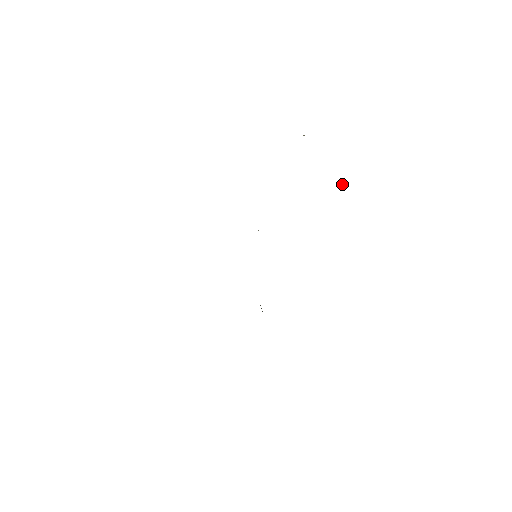
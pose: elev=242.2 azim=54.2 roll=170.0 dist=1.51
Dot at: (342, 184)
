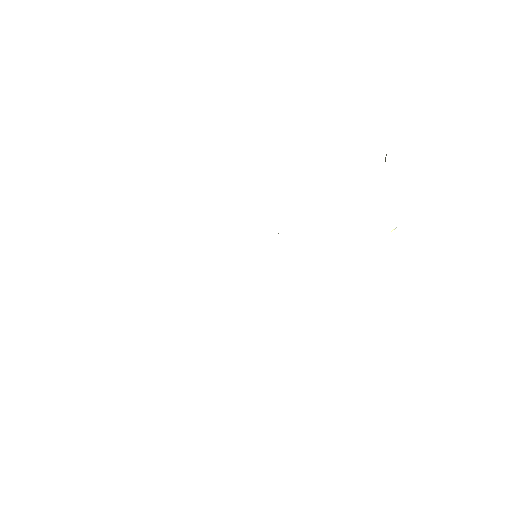
Dot at: (393, 229)
